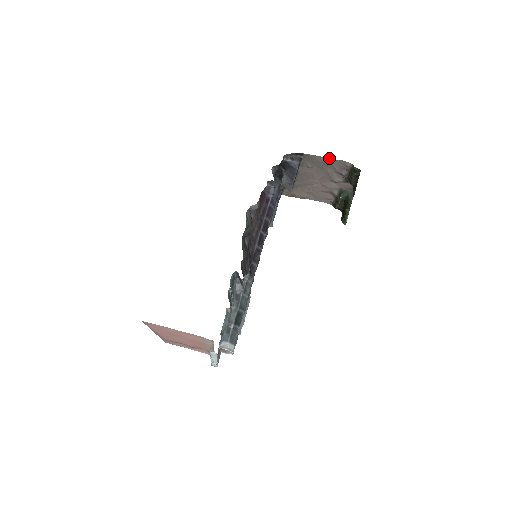
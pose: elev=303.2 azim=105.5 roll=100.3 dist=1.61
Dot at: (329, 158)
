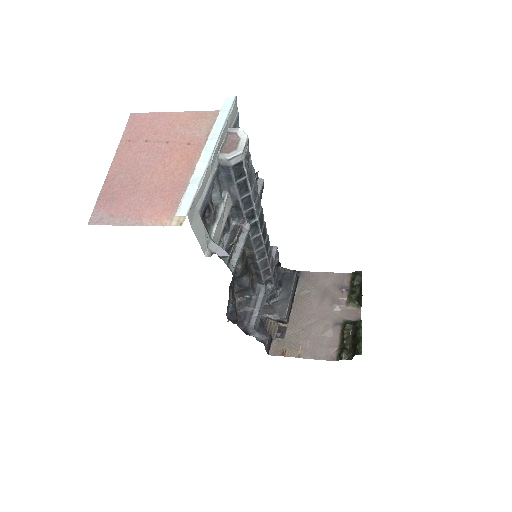
Dot at: (327, 272)
